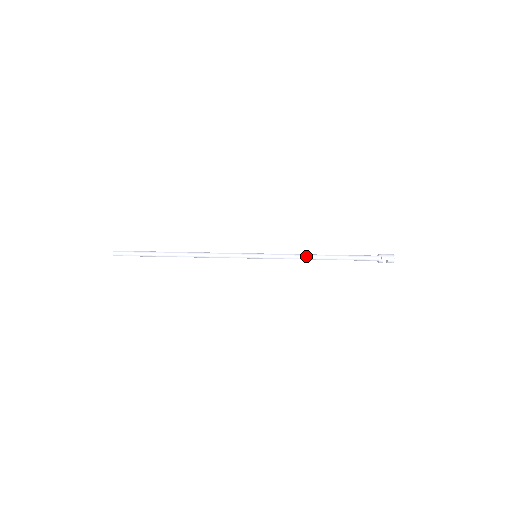
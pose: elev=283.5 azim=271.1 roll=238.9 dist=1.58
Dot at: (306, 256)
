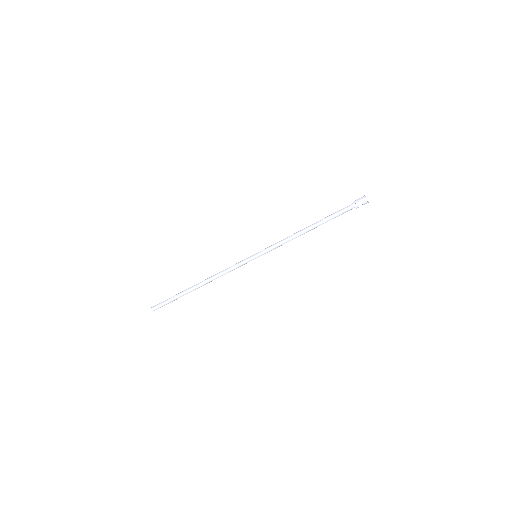
Dot at: (294, 235)
